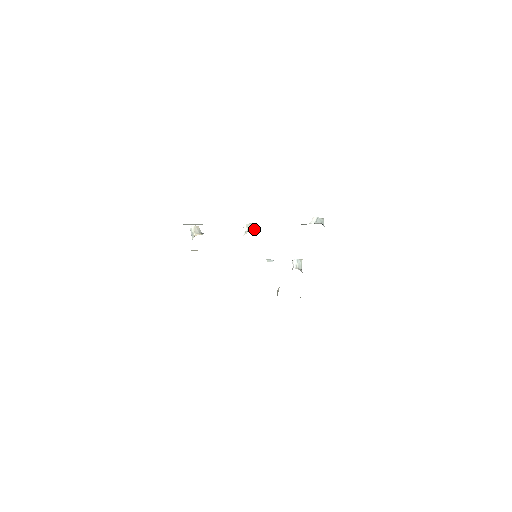
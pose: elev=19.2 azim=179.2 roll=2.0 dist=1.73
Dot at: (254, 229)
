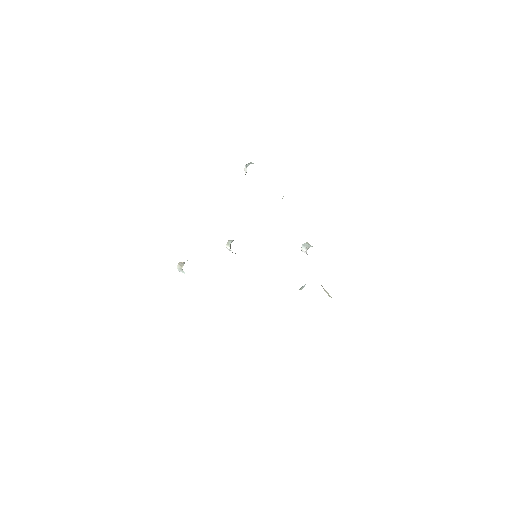
Dot at: occluded
